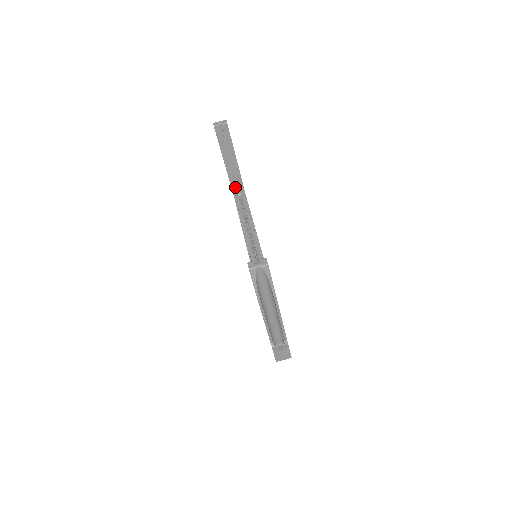
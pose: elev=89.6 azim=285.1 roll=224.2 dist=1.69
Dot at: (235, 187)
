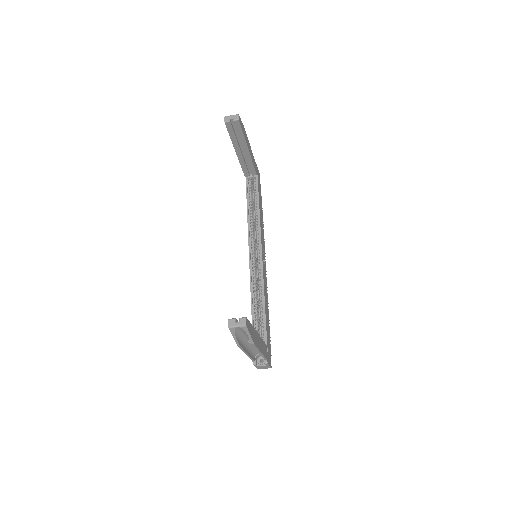
Dot at: (247, 171)
